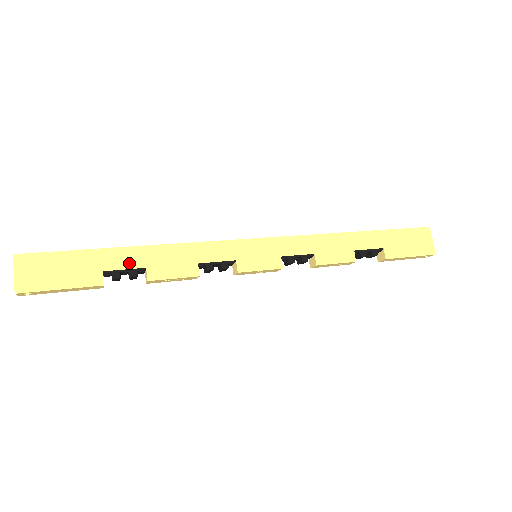
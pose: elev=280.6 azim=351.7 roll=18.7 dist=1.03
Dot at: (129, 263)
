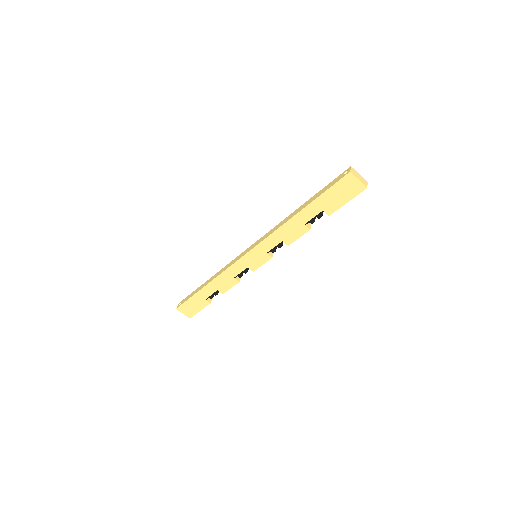
Dot at: (210, 292)
